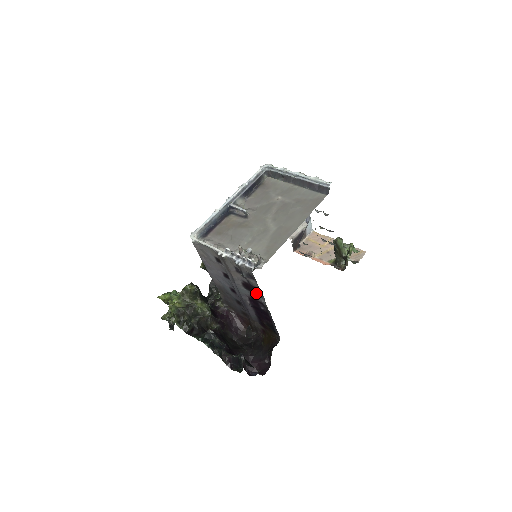
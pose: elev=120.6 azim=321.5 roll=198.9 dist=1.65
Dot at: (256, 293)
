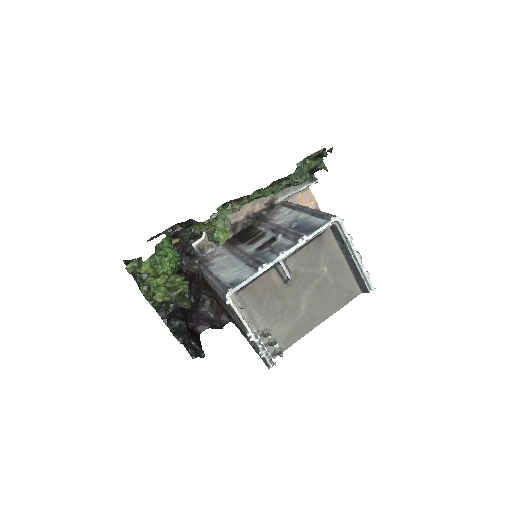
Dot at: occluded
